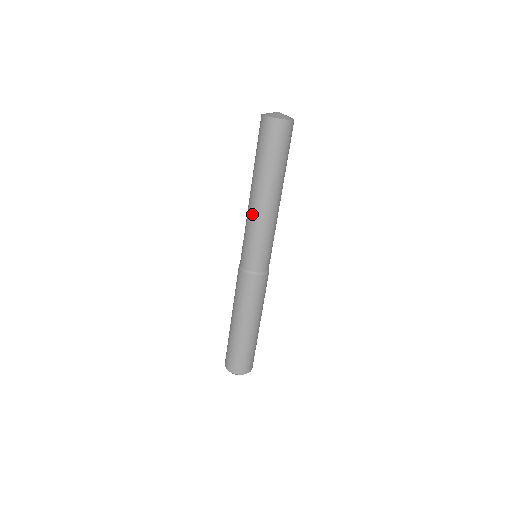
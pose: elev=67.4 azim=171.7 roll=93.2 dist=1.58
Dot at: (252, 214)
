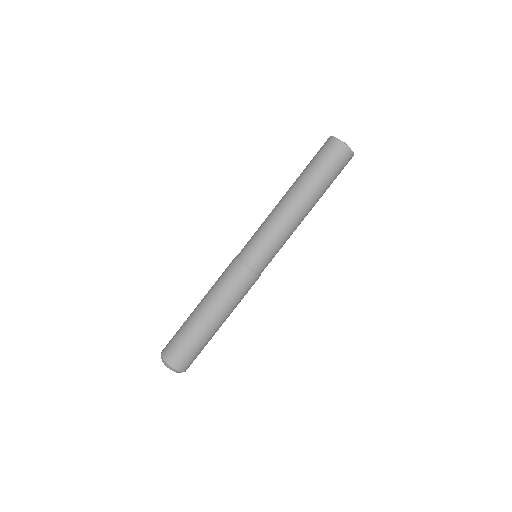
Dot at: (278, 212)
